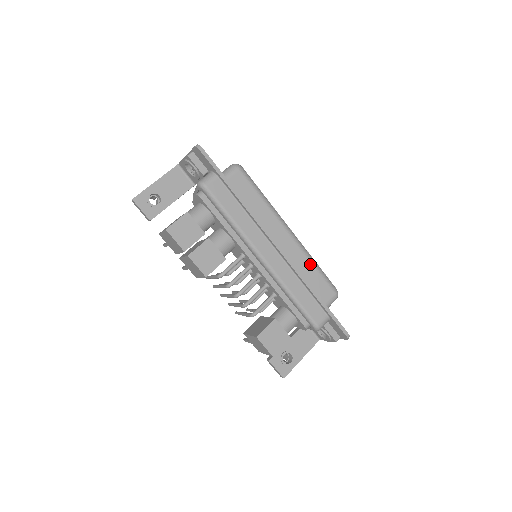
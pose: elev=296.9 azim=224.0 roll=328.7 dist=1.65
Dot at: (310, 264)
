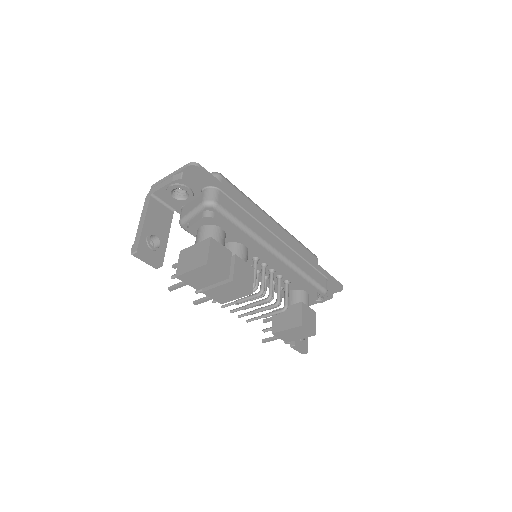
Dot at: (296, 242)
